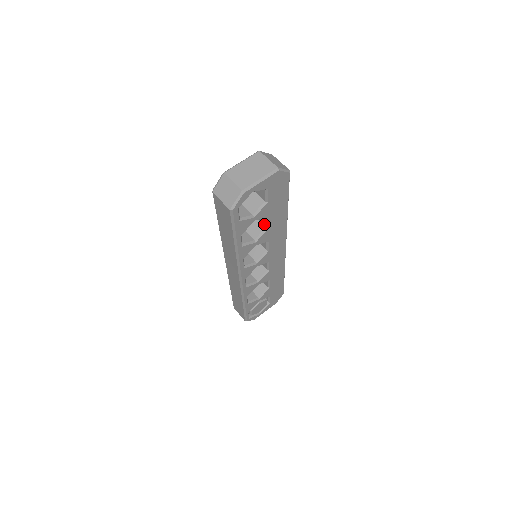
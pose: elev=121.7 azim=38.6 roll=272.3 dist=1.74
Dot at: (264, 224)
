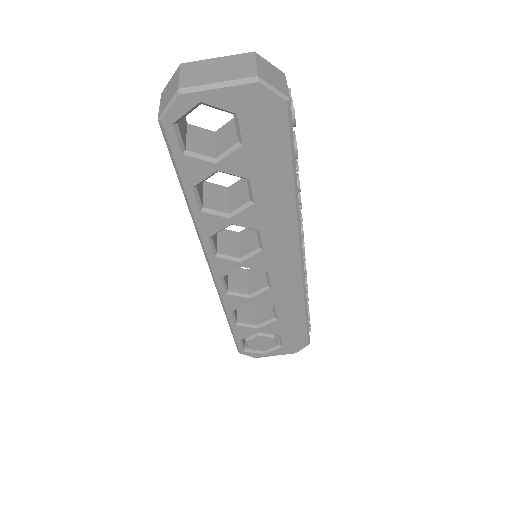
Dot at: (249, 193)
